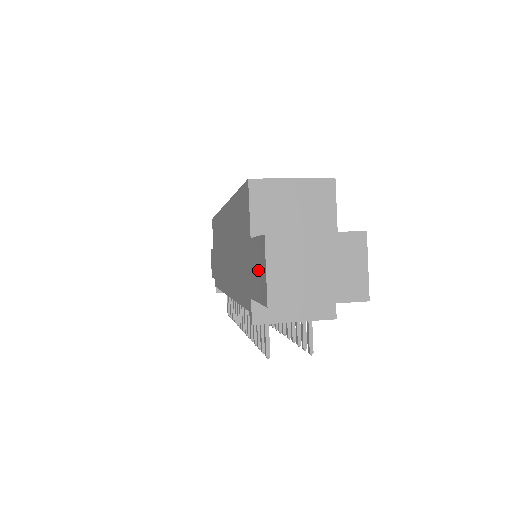
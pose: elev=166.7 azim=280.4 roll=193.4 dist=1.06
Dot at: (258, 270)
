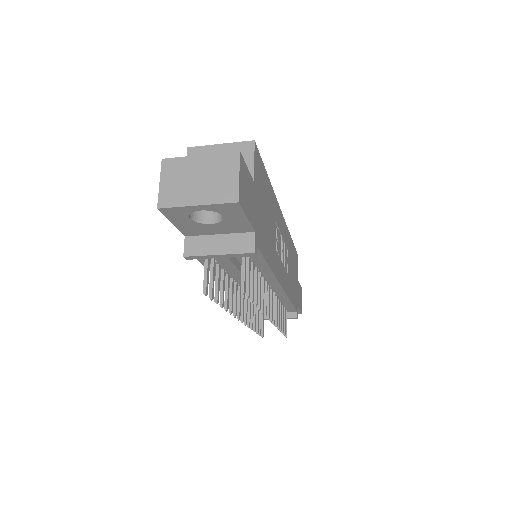
Dot at: occluded
